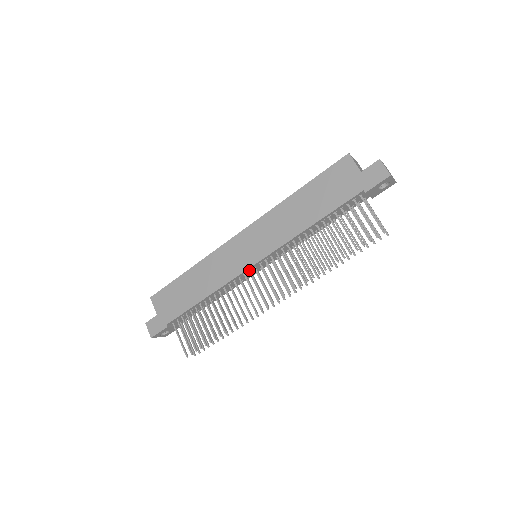
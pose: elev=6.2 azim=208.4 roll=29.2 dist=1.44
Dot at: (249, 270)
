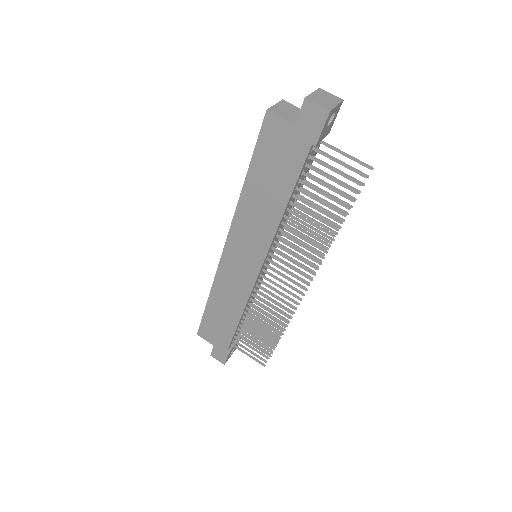
Dot at: (259, 275)
